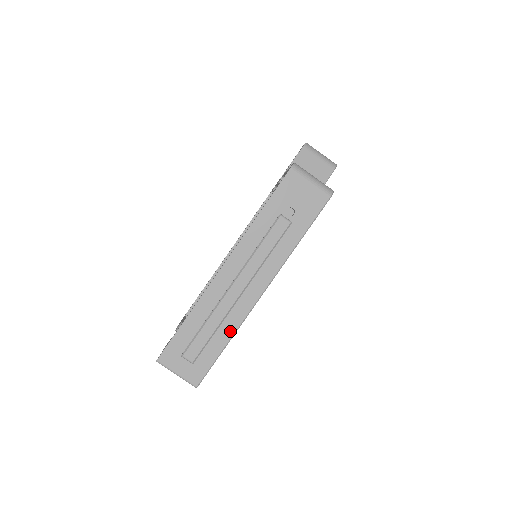
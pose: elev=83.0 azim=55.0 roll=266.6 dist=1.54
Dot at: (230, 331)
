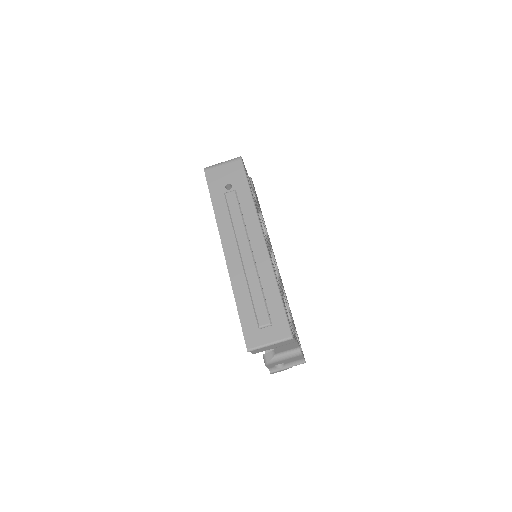
Dot at: (271, 280)
